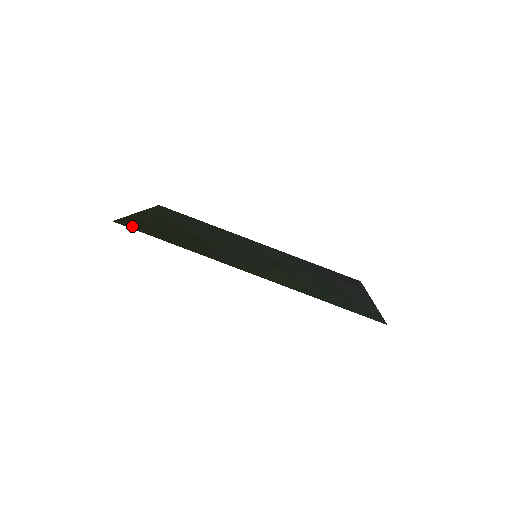
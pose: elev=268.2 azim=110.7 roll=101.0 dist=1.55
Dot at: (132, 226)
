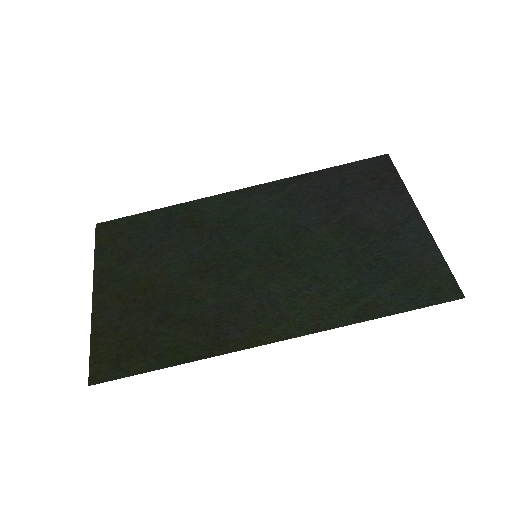
Dot at: (111, 370)
